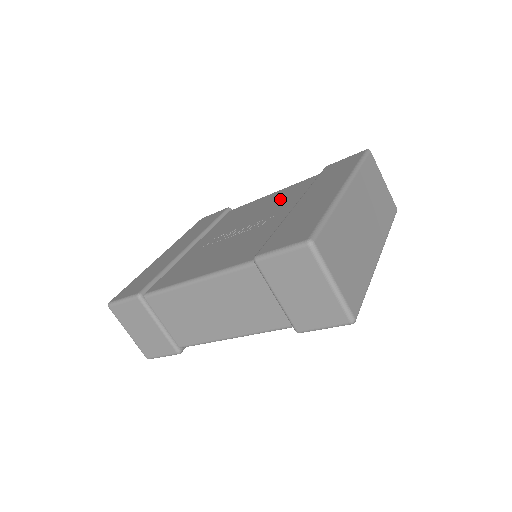
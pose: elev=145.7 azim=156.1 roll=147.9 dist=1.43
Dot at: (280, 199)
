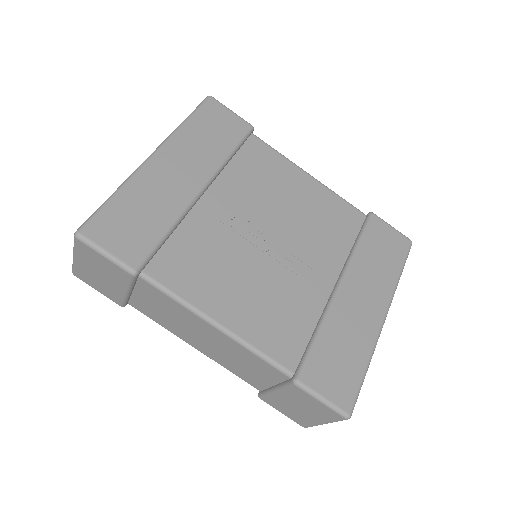
Dot at: (319, 219)
